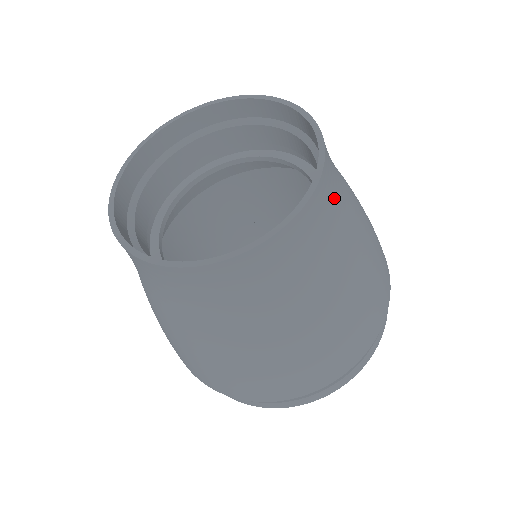
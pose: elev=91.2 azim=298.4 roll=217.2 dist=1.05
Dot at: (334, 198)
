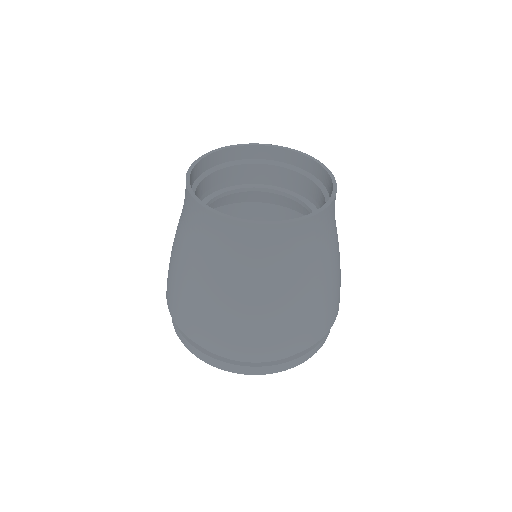
Dot at: occluded
